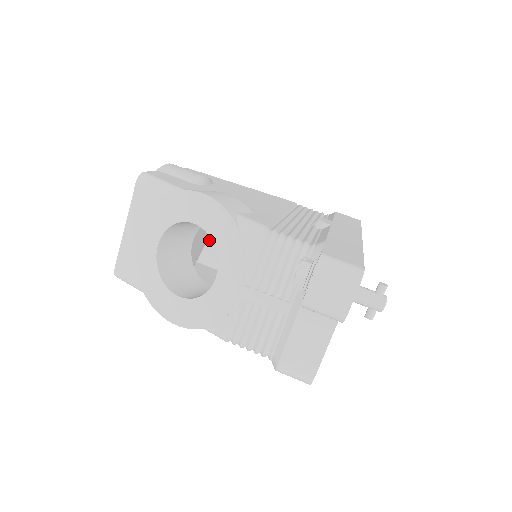
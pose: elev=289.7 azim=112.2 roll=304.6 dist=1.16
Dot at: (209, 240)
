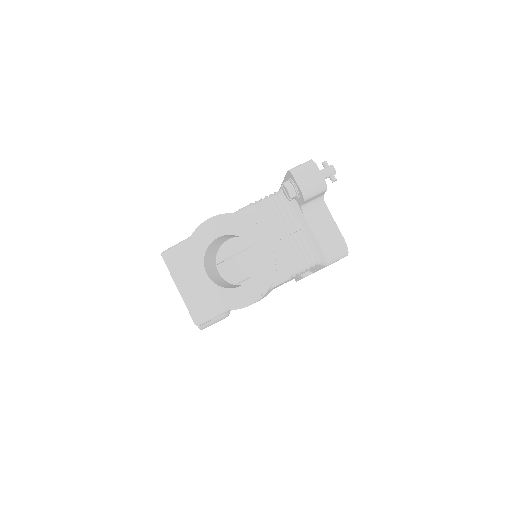
Dot at: occluded
